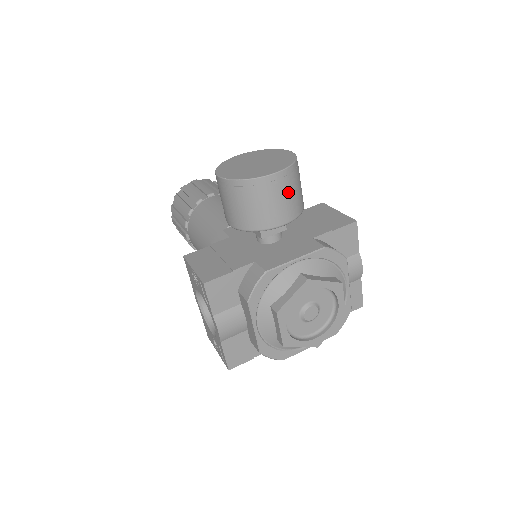
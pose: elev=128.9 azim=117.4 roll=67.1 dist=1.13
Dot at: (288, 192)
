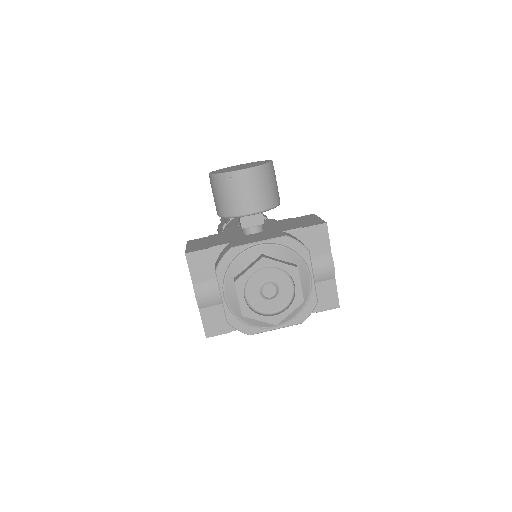
Dot at: (256, 187)
